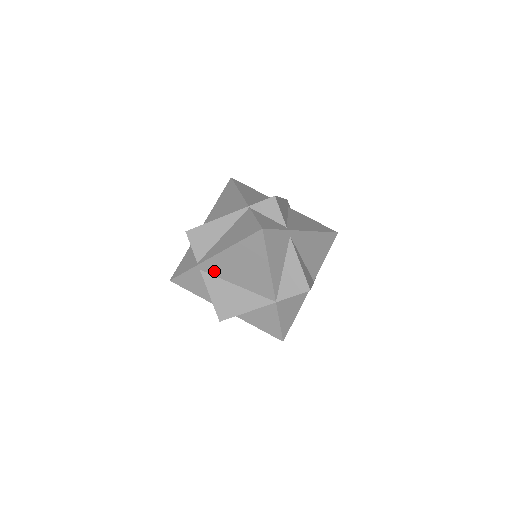
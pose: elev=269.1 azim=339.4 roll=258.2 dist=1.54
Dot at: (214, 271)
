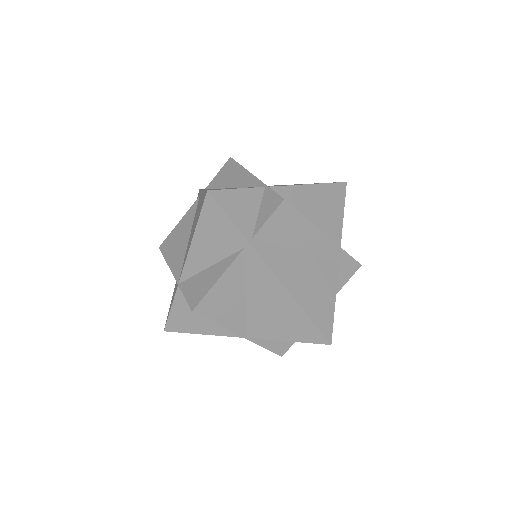
Dot at: occluded
